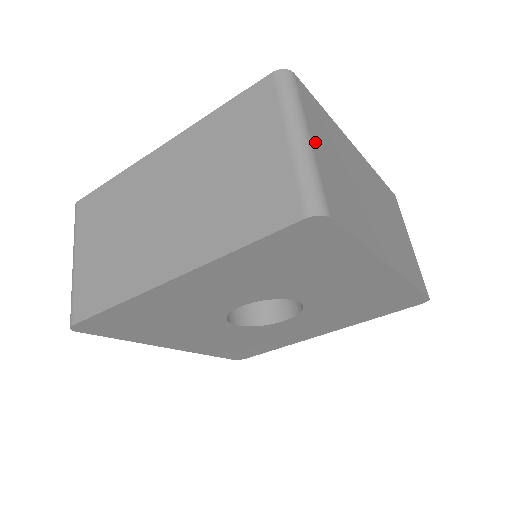
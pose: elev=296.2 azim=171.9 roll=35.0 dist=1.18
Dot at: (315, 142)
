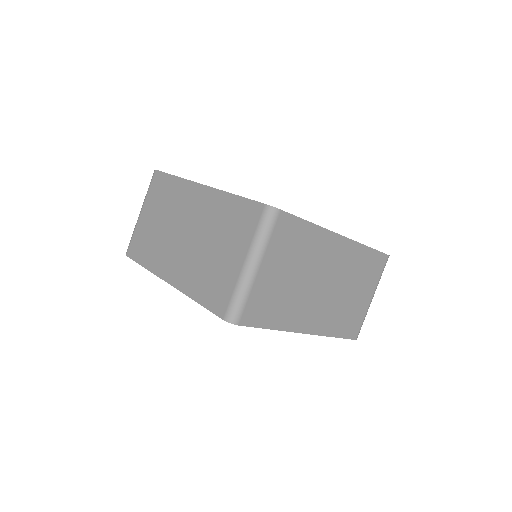
Dot at: (265, 268)
